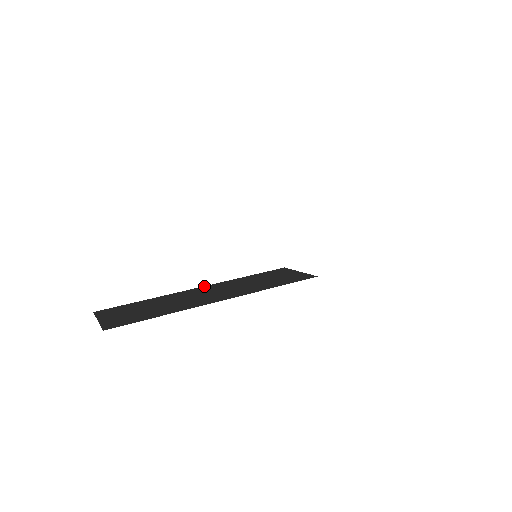
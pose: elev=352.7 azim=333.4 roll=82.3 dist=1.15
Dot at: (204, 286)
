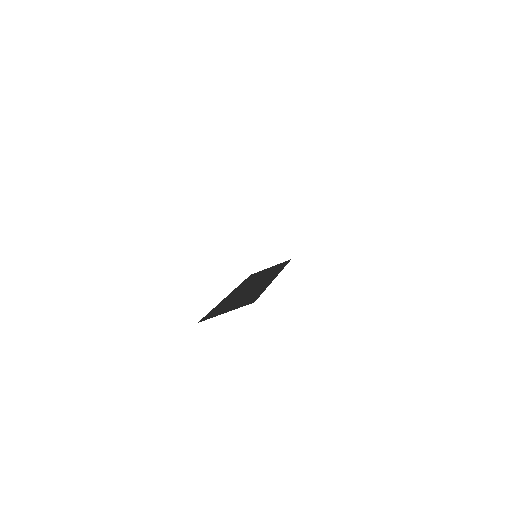
Dot at: (231, 293)
